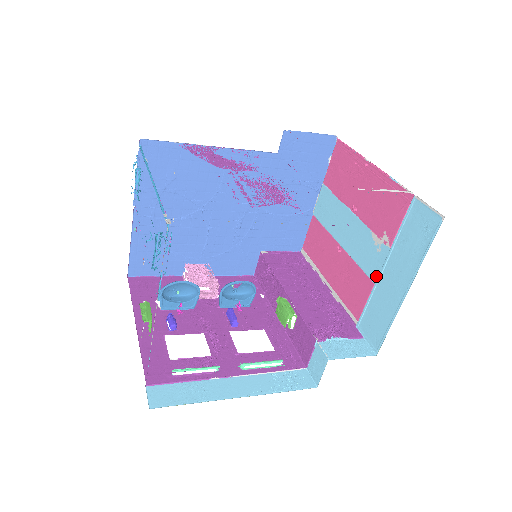
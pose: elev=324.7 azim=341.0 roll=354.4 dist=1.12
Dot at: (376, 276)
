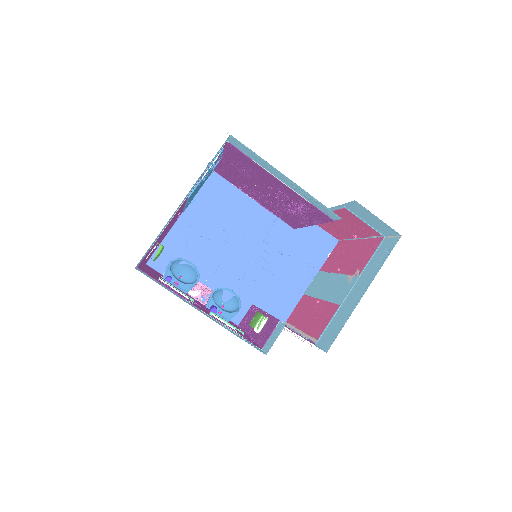
Dot at: (343, 299)
